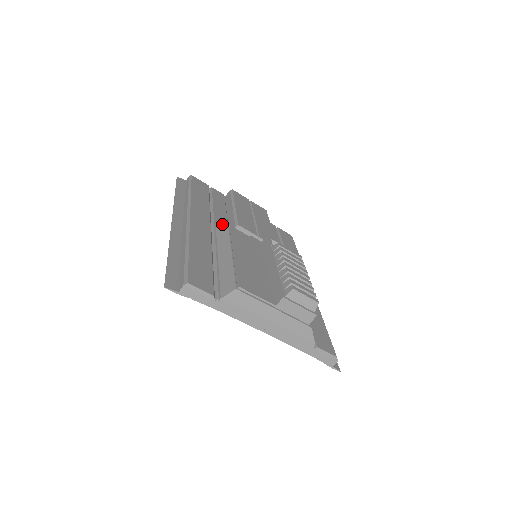
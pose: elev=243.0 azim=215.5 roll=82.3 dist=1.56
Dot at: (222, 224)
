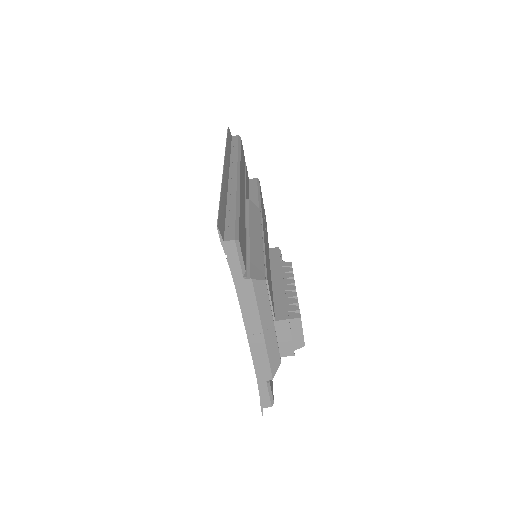
Dot at: (255, 205)
